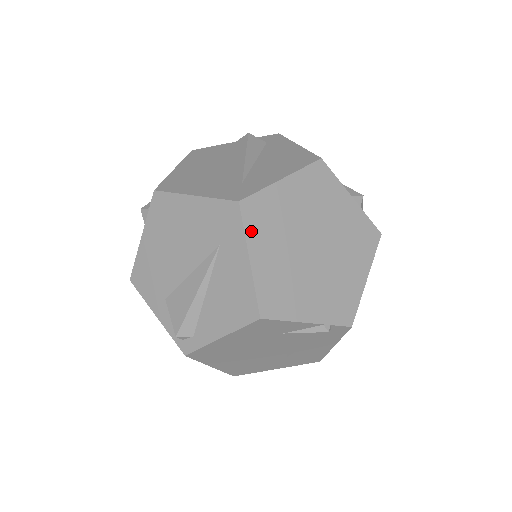
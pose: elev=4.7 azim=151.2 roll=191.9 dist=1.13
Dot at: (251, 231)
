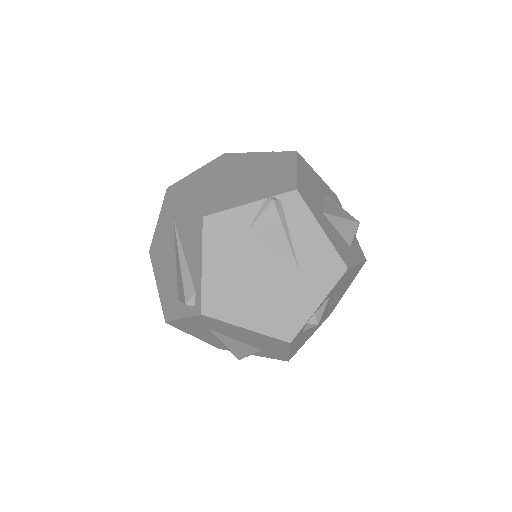
Dot at: (180, 193)
